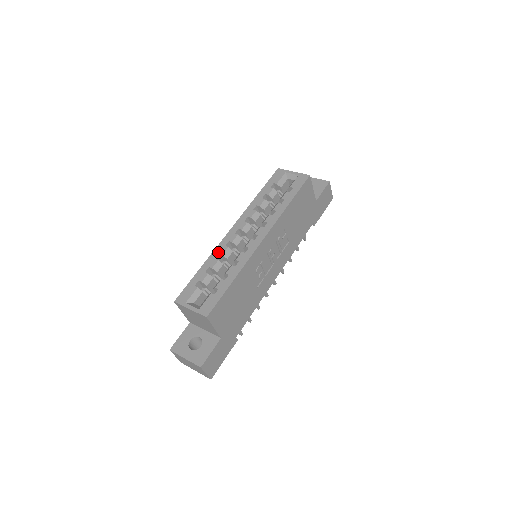
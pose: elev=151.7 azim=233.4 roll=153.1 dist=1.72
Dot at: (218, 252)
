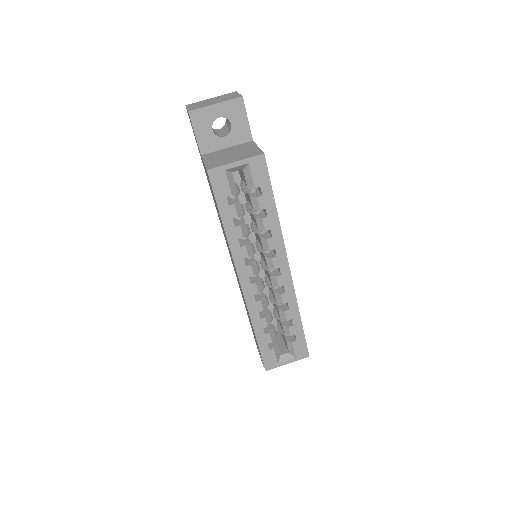
Dot at: (256, 312)
